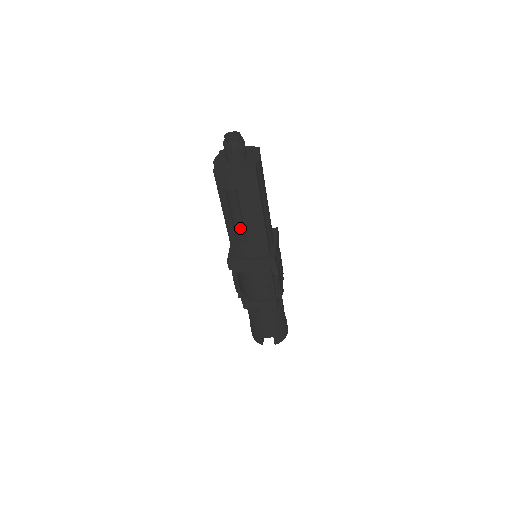
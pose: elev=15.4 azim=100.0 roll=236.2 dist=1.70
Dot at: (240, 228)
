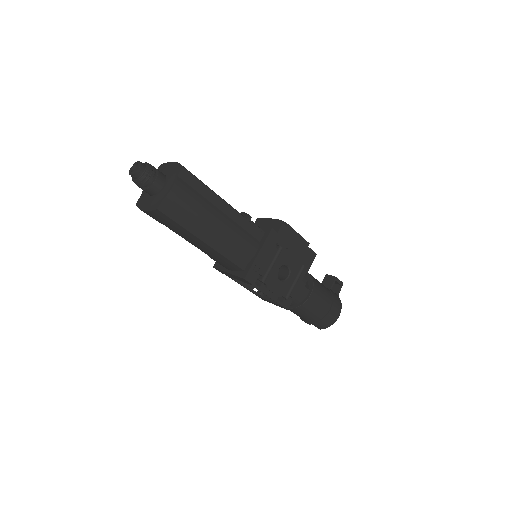
Dot at: occluded
